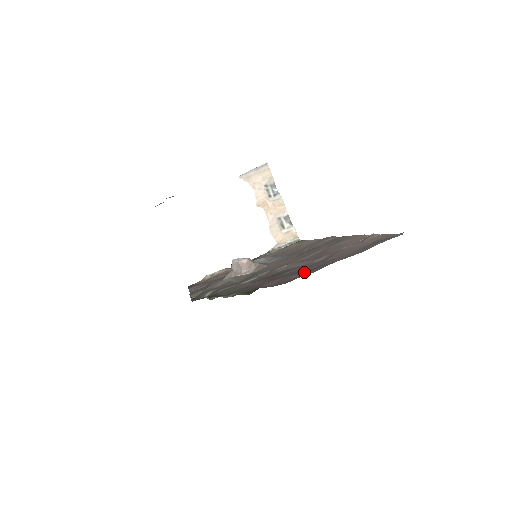
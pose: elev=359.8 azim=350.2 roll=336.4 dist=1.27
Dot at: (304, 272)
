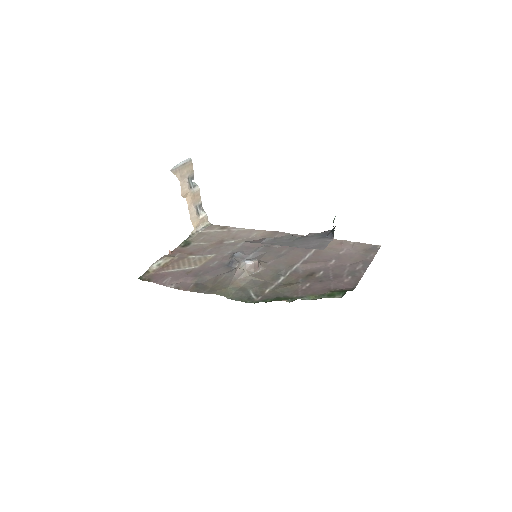
Dot at: (349, 276)
